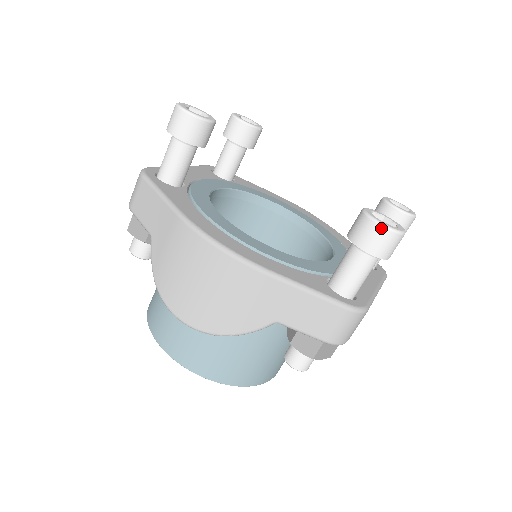
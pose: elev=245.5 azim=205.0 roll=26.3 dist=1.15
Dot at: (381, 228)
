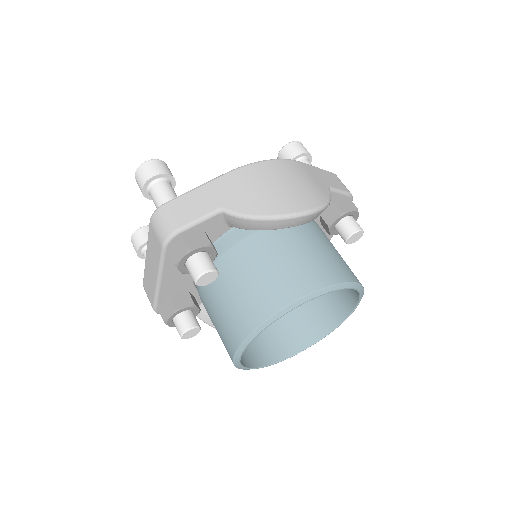
Dot at: (297, 142)
